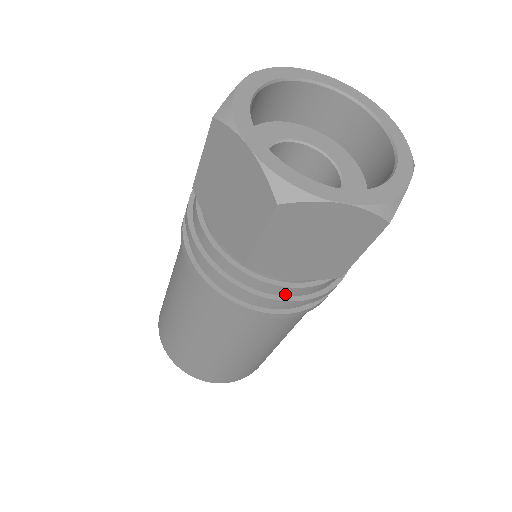
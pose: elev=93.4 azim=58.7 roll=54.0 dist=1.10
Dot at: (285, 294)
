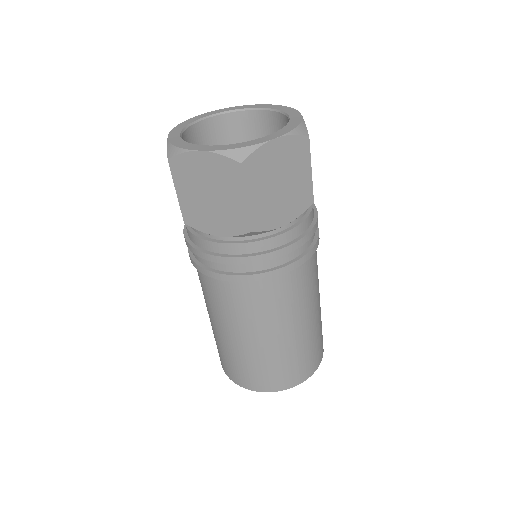
Dot at: (291, 239)
